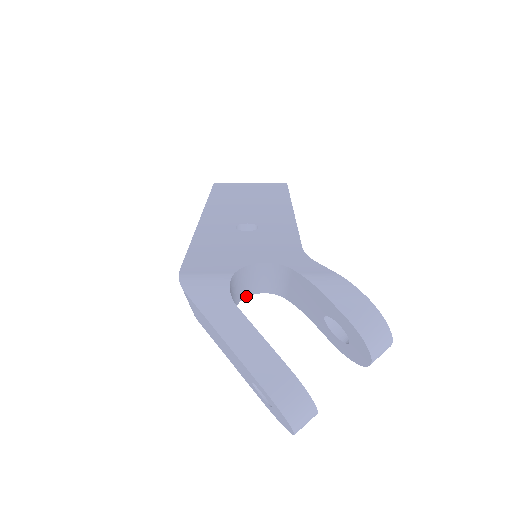
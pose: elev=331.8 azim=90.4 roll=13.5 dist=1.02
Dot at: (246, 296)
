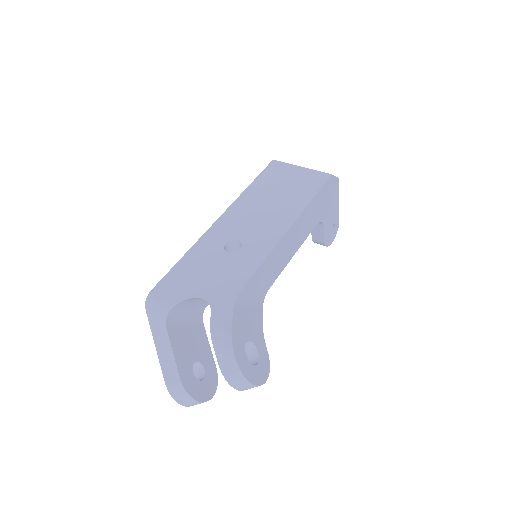
Dot at: occluded
